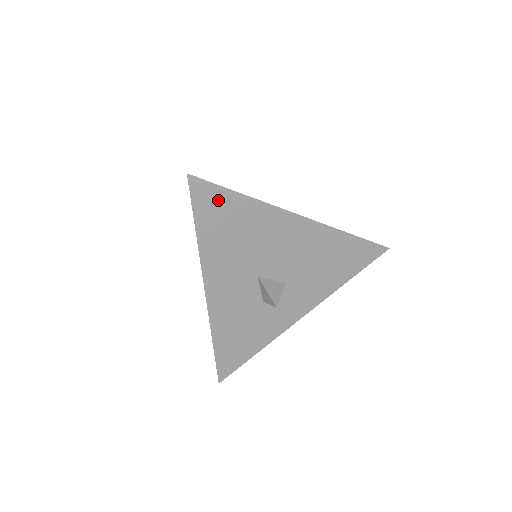
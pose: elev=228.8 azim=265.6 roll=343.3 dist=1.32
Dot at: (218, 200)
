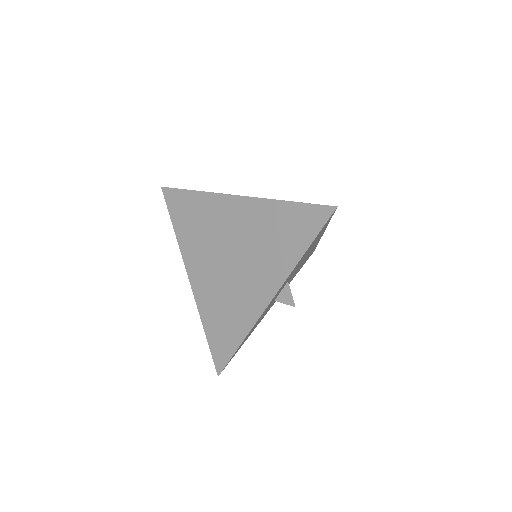
Dot at: occluded
